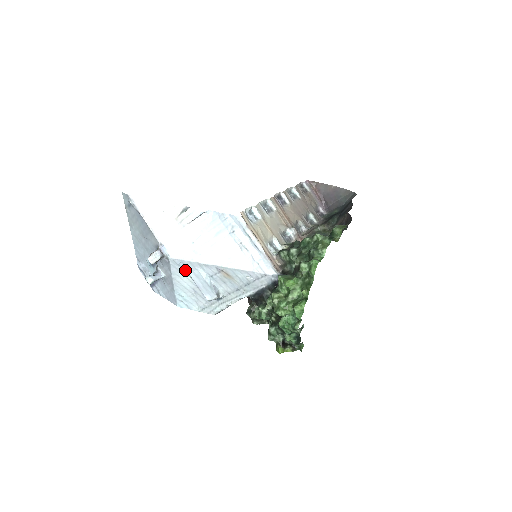
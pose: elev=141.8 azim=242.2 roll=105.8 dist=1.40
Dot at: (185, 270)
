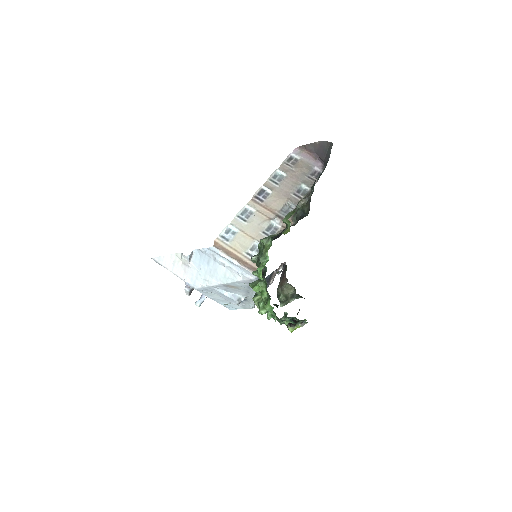
Dot at: (210, 292)
